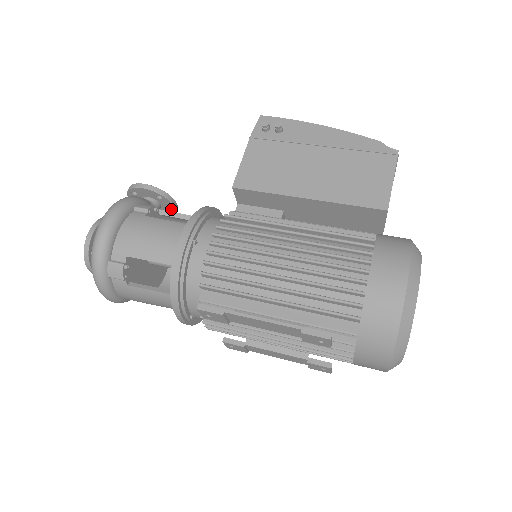
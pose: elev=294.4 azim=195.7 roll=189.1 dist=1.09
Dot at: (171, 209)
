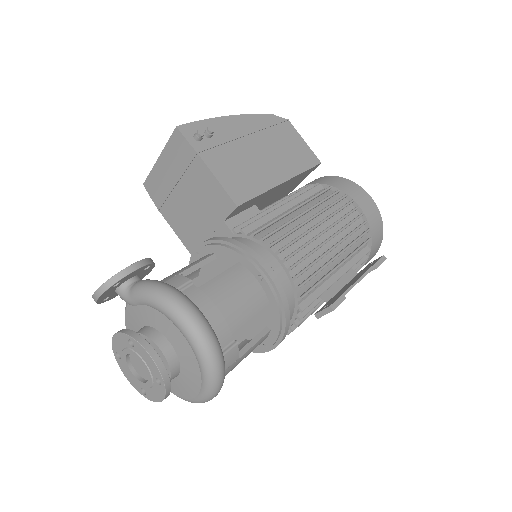
Dot at: (144, 275)
